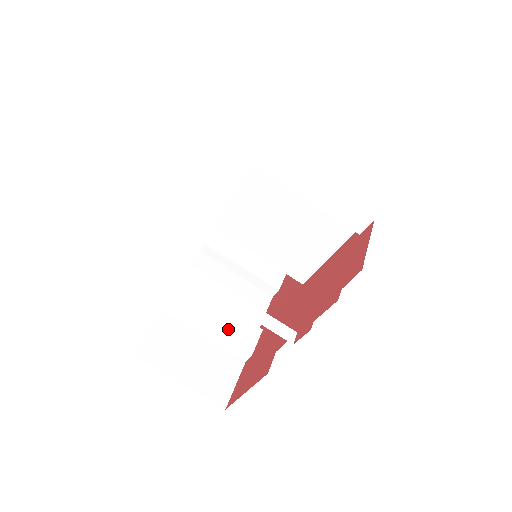
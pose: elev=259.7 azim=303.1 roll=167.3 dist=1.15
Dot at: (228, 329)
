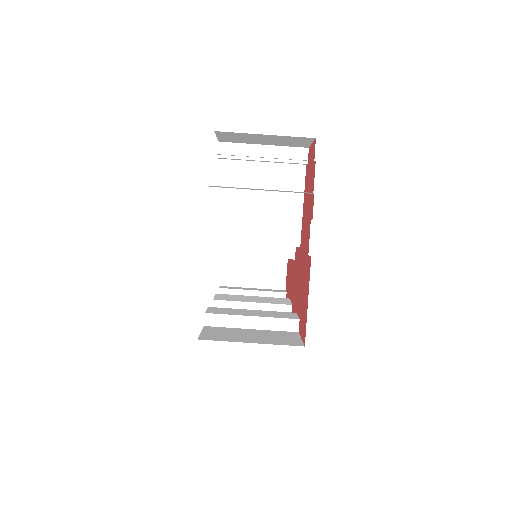
Dot at: (268, 315)
